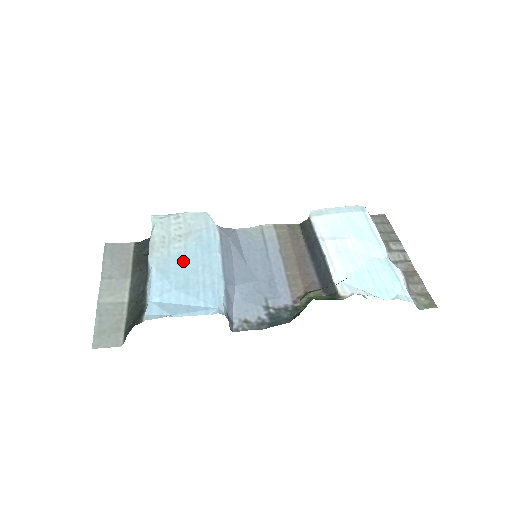
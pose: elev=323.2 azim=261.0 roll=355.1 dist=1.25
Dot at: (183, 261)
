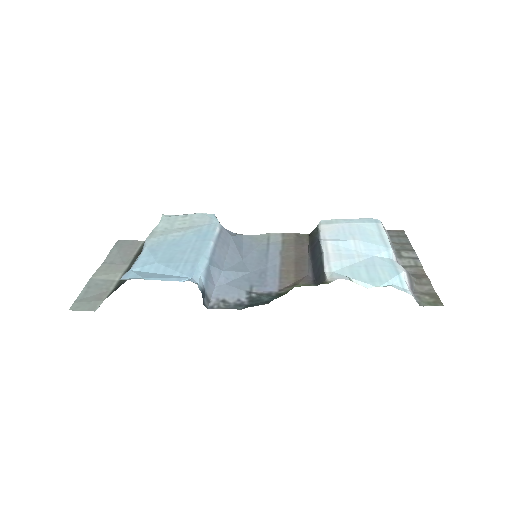
Dot at: (175, 245)
